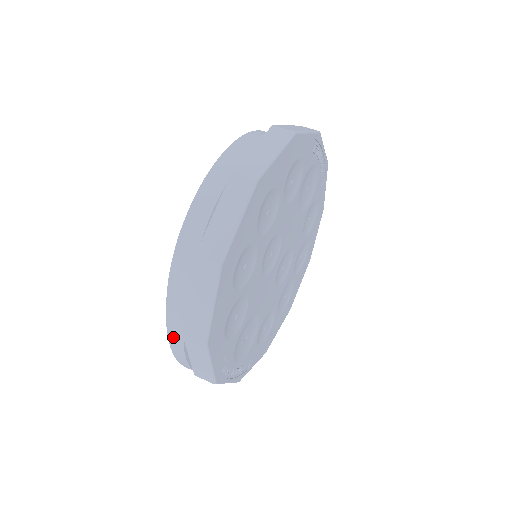
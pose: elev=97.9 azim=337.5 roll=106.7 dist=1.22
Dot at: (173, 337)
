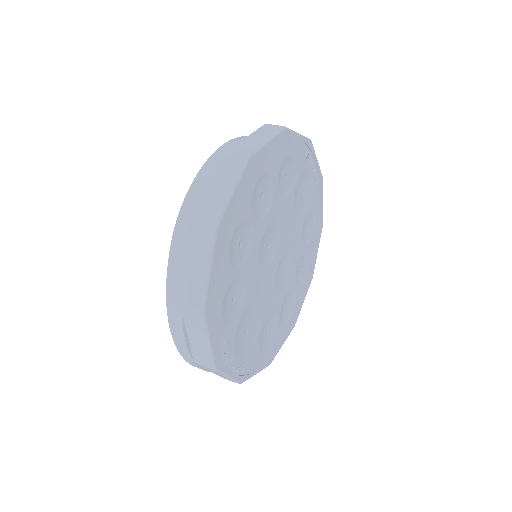
Dot at: (173, 317)
